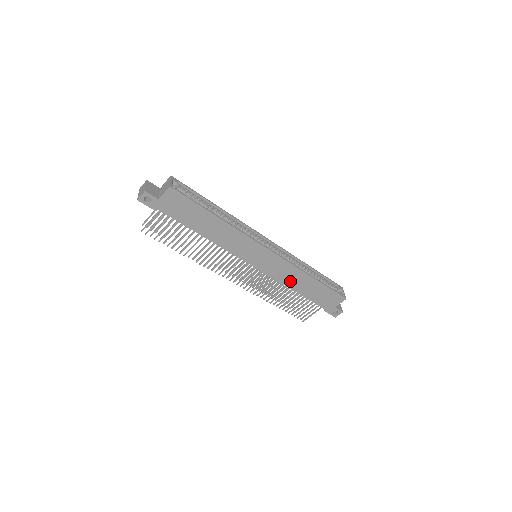
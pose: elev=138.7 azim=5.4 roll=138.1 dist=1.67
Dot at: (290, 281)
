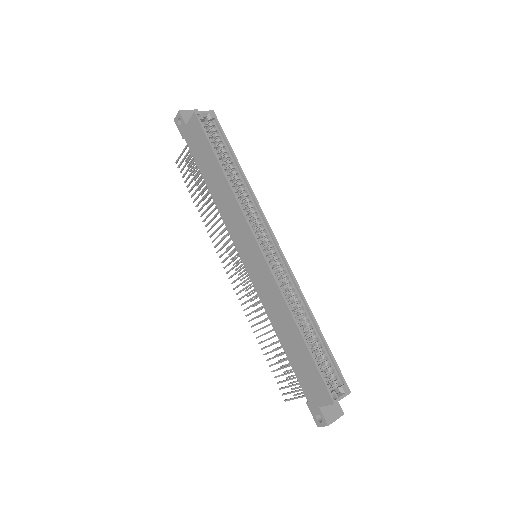
Dot at: (275, 315)
